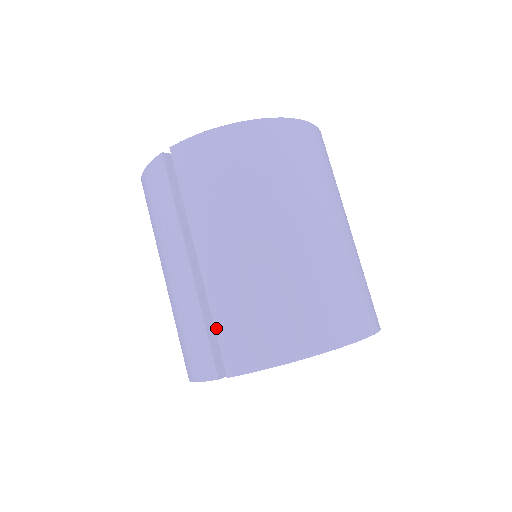
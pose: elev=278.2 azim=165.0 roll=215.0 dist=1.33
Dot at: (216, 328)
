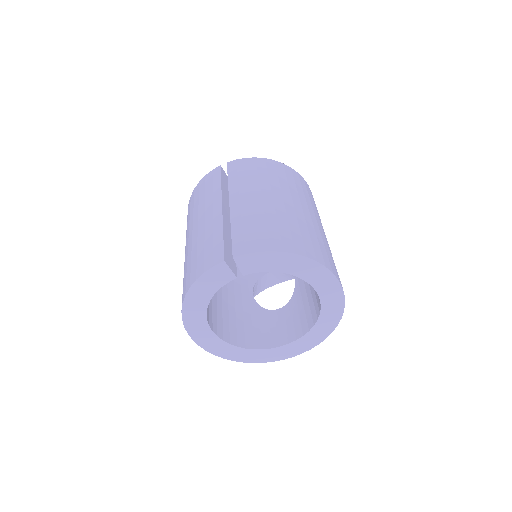
Dot at: (232, 233)
